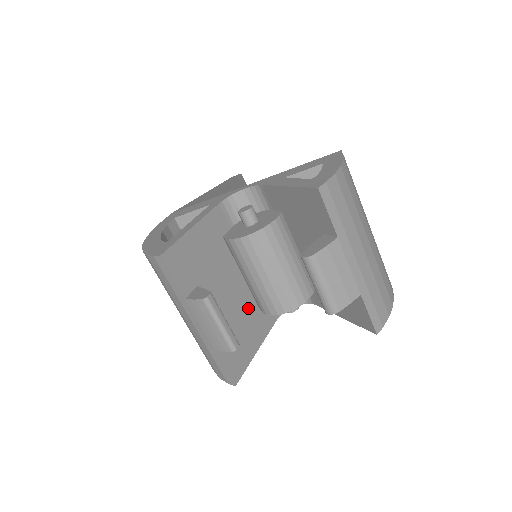
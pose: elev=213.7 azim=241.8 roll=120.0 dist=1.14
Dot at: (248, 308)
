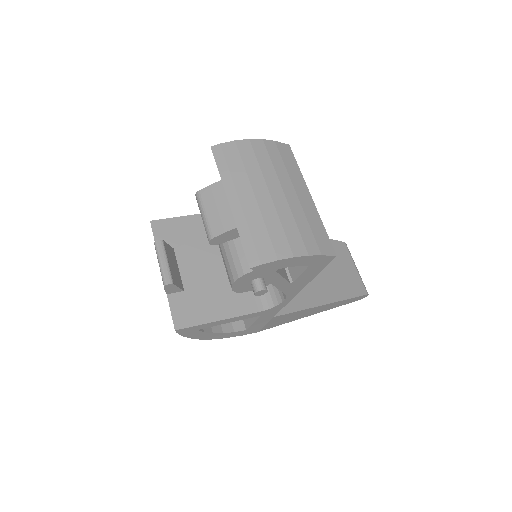
Dot at: (223, 286)
